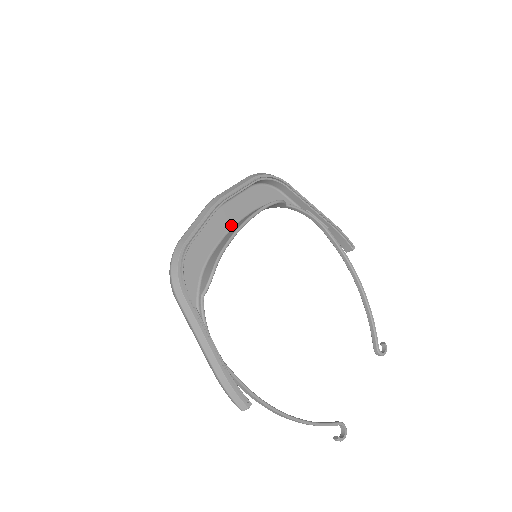
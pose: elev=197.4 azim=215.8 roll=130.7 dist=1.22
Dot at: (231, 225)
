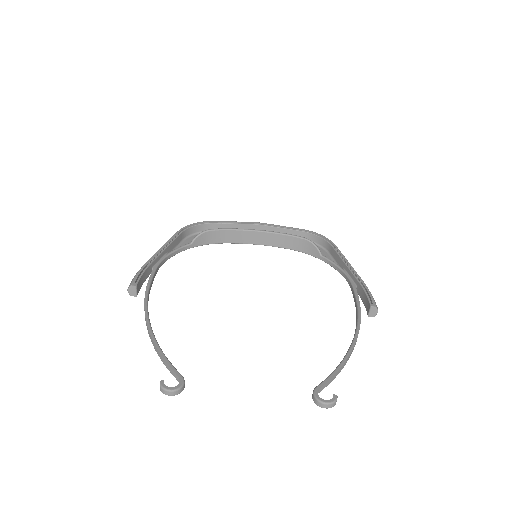
Dot at: occluded
